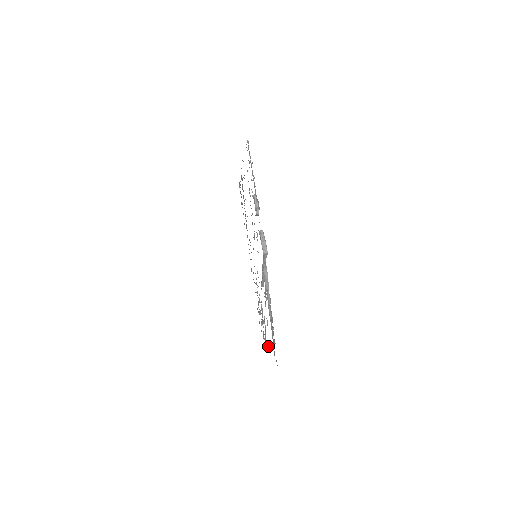
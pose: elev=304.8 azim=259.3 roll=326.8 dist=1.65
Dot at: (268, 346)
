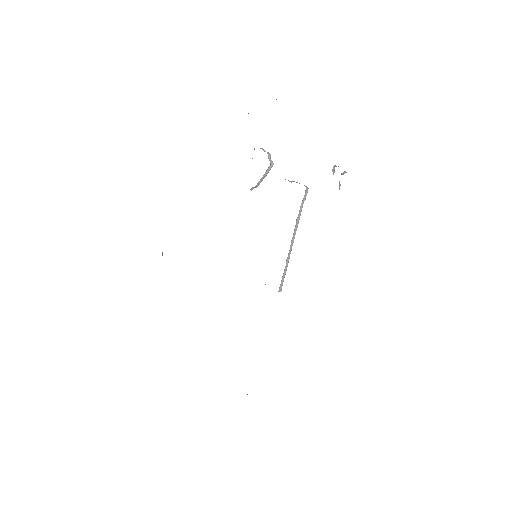
Dot at: occluded
